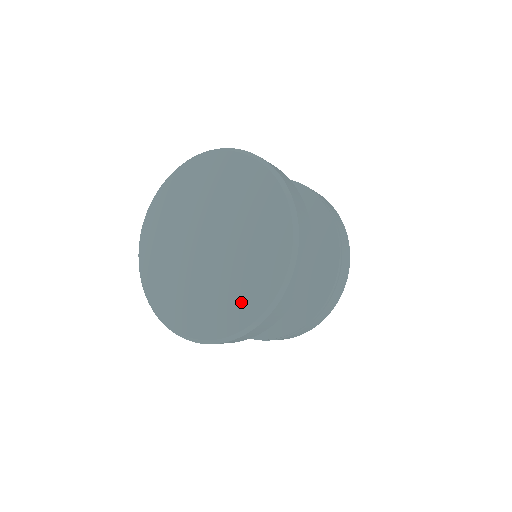
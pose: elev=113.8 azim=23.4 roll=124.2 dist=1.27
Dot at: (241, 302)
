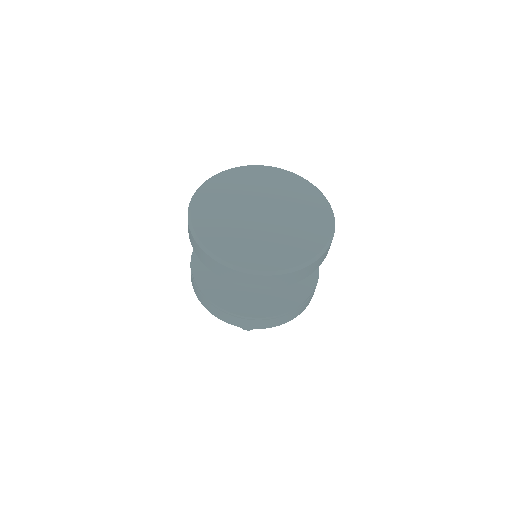
Dot at: (249, 253)
